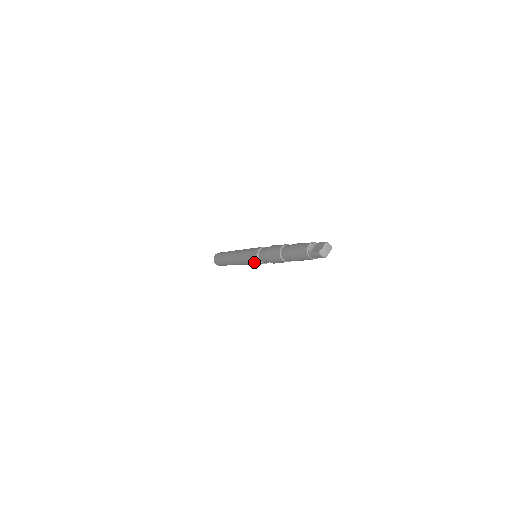
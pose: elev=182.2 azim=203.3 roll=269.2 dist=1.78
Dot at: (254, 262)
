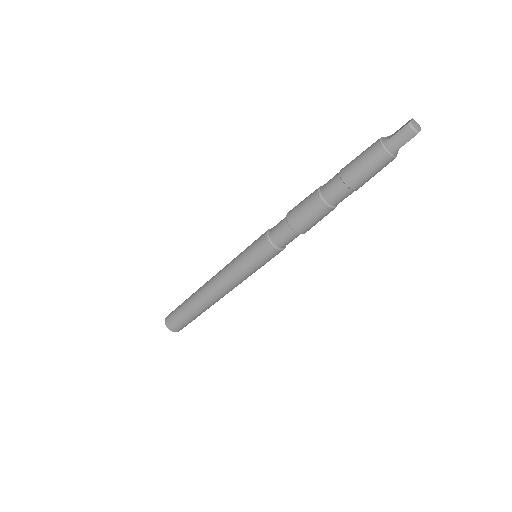
Dot at: (257, 256)
